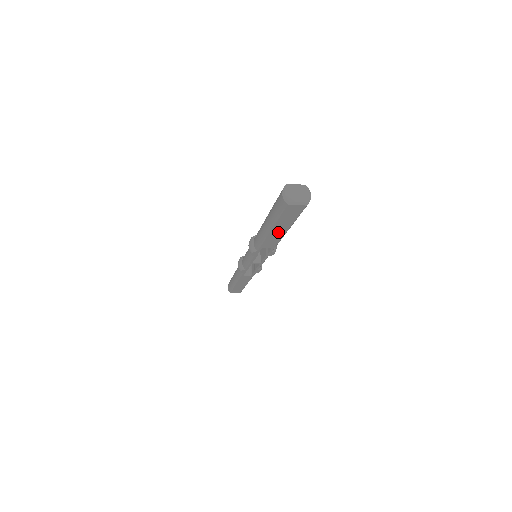
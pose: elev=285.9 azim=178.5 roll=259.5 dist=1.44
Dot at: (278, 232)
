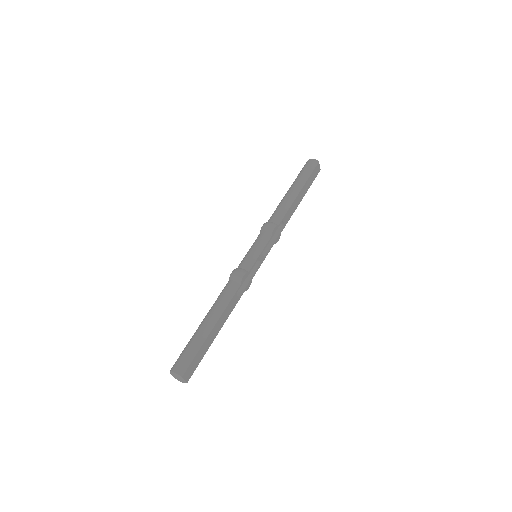
Dot at: (300, 197)
